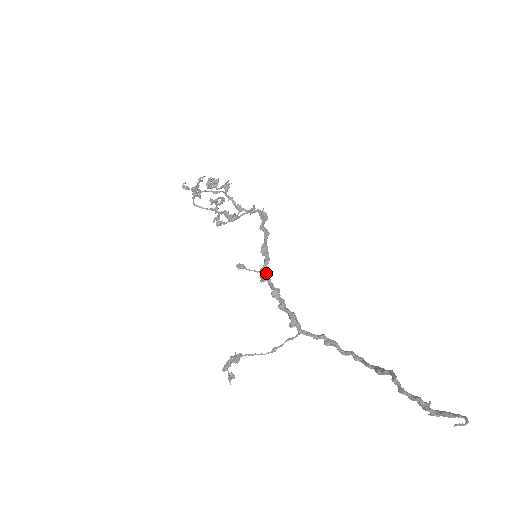
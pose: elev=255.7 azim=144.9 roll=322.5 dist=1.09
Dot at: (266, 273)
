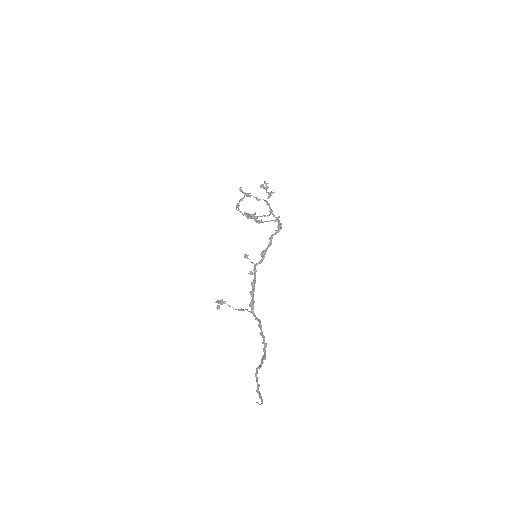
Dot at: (255, 269)
